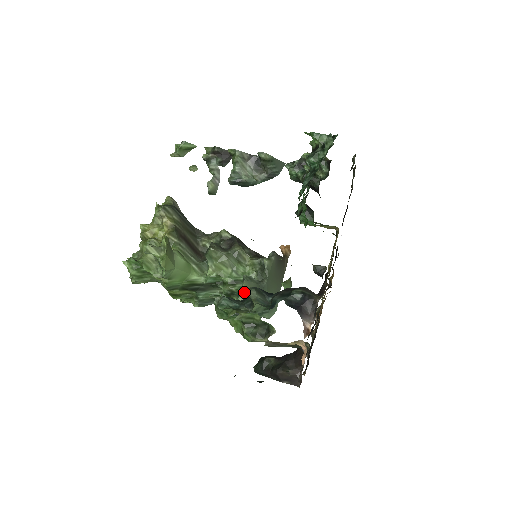
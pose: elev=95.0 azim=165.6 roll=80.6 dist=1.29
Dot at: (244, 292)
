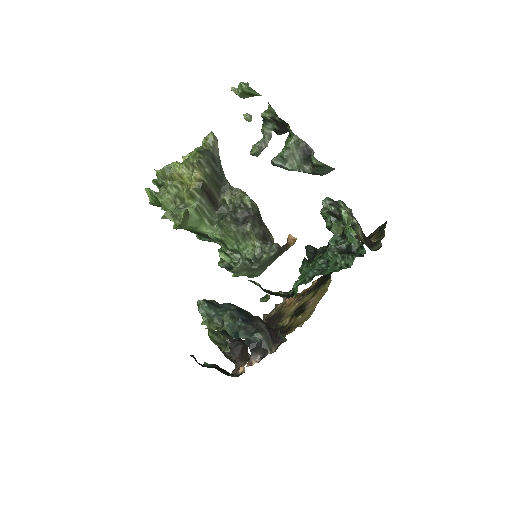
Dot at: (234, 271)
